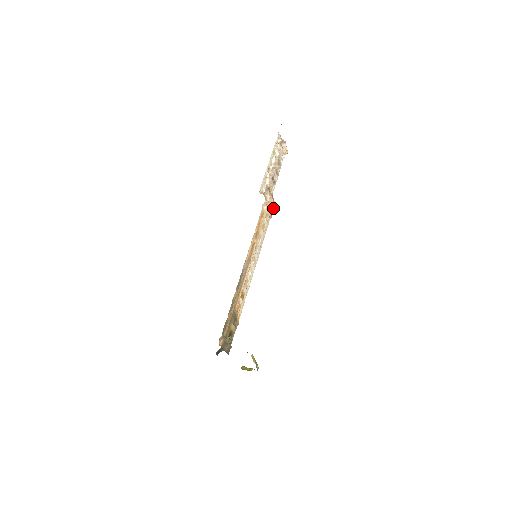
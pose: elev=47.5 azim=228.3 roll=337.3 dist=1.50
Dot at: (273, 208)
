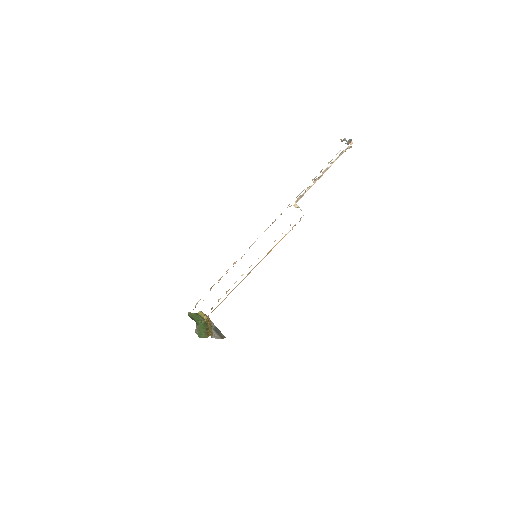
Dot at: occluded
